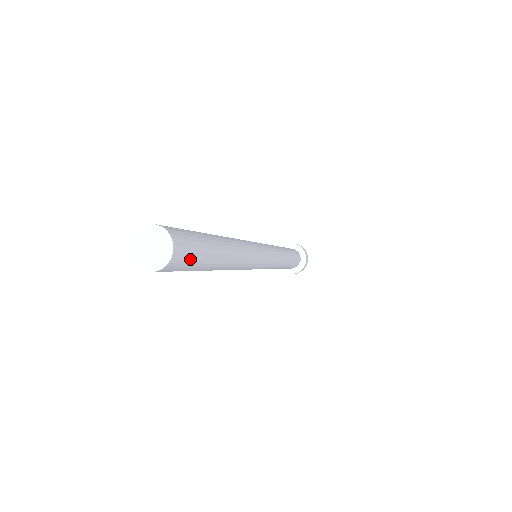
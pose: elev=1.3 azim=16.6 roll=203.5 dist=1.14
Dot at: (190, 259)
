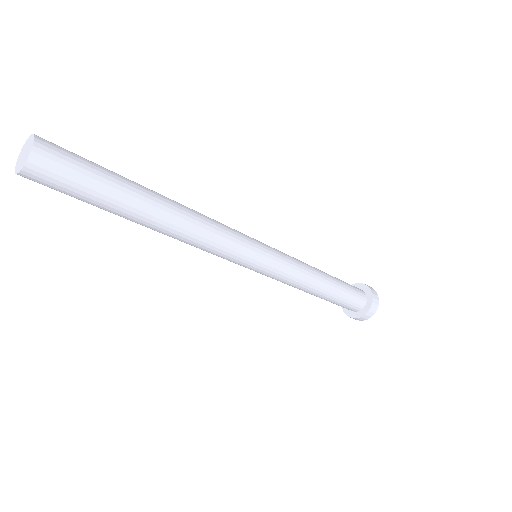
Dot at: (62, 187)
